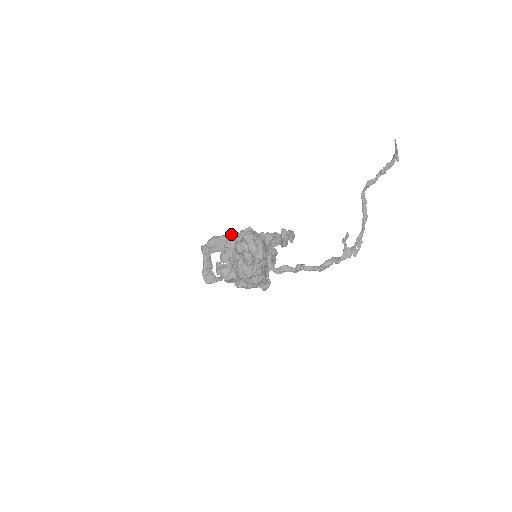
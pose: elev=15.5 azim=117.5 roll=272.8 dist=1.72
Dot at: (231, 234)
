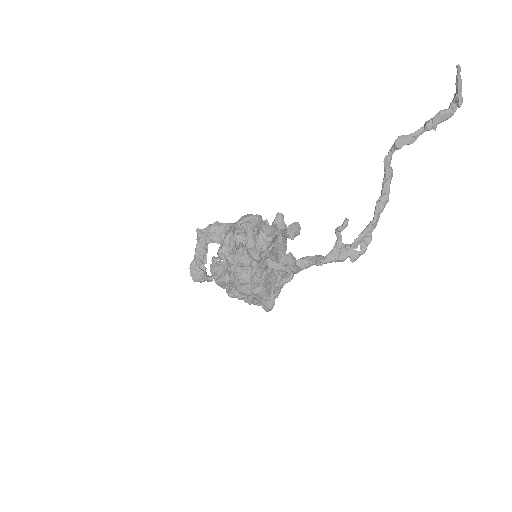
Dot at: occluded
